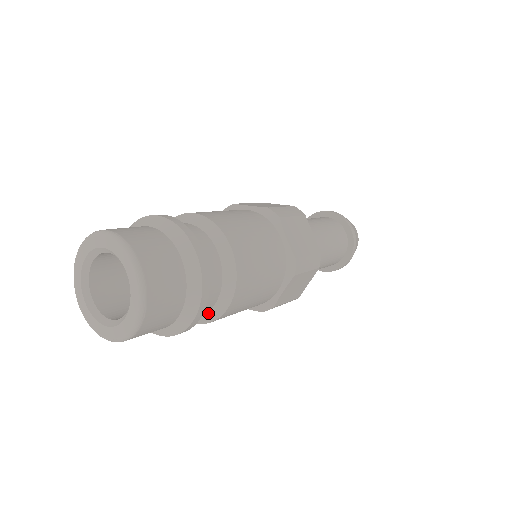
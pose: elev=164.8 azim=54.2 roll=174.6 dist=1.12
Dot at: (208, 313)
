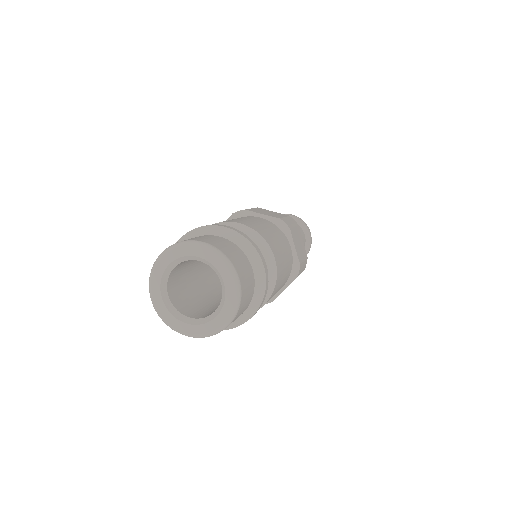
Dot at: occluded
